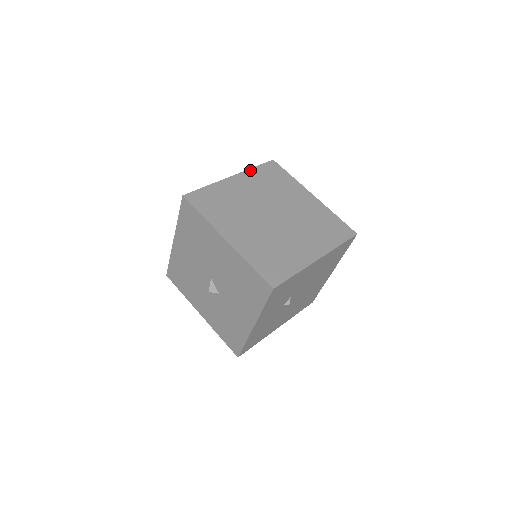
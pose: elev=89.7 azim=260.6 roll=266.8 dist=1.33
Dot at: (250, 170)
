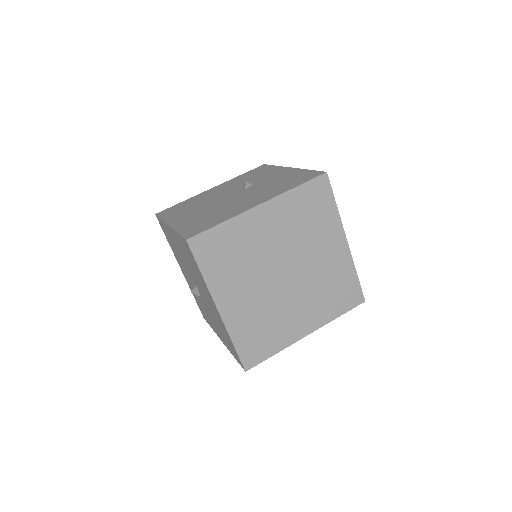
Dot at: (288, 193)
